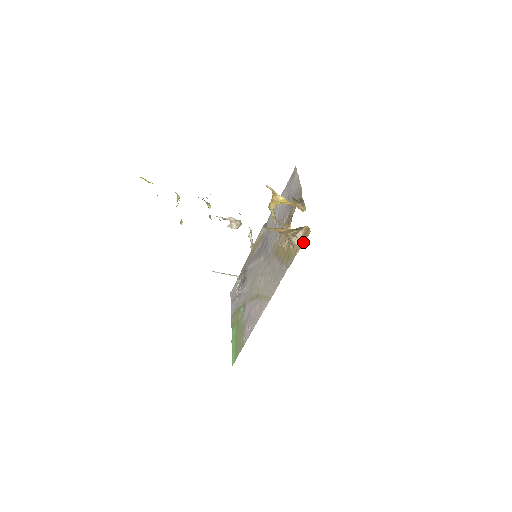
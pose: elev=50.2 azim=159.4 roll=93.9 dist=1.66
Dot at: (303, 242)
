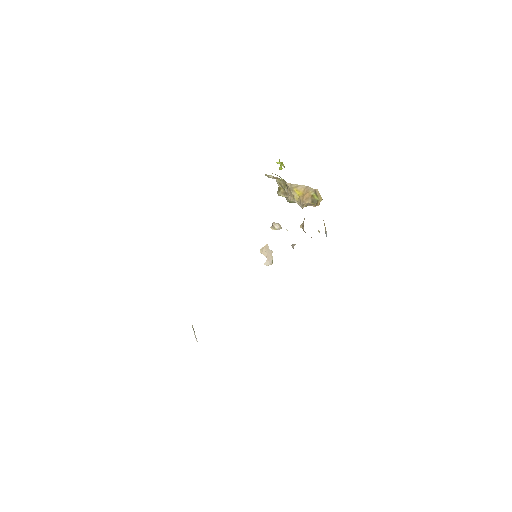
Dot at: occluded
